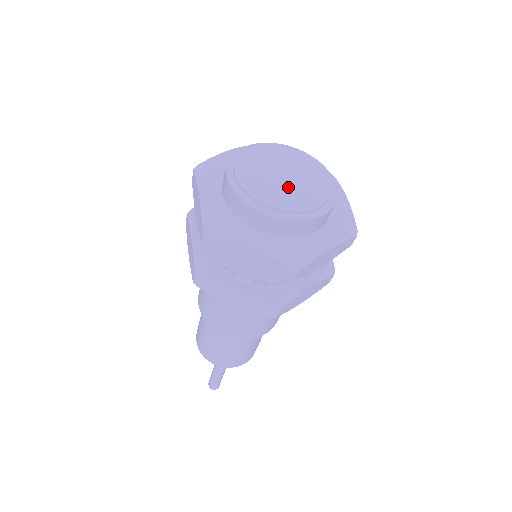
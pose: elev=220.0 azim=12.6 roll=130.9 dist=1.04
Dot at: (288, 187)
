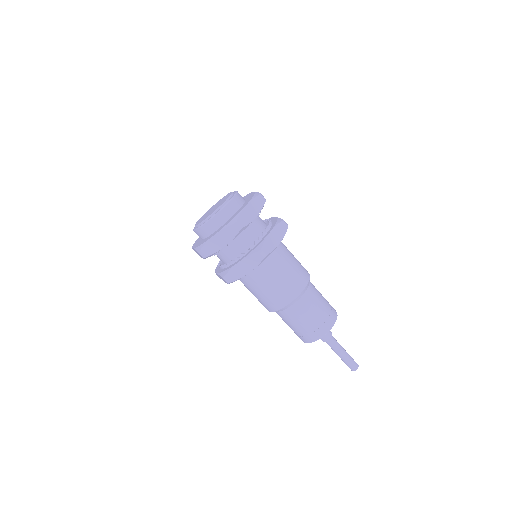
Dot at: occluded
